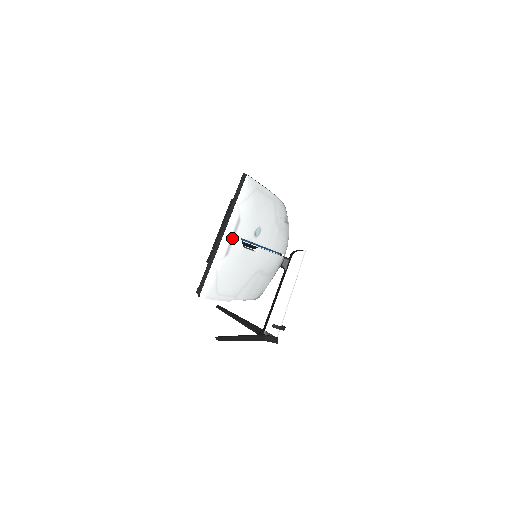
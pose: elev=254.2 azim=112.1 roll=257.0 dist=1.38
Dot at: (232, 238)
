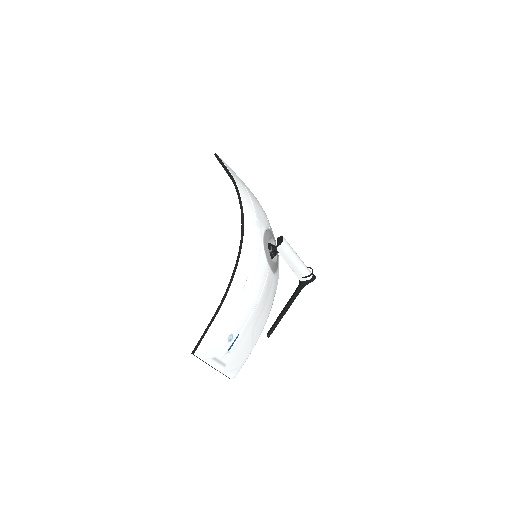
Dot at: (219, 362)
